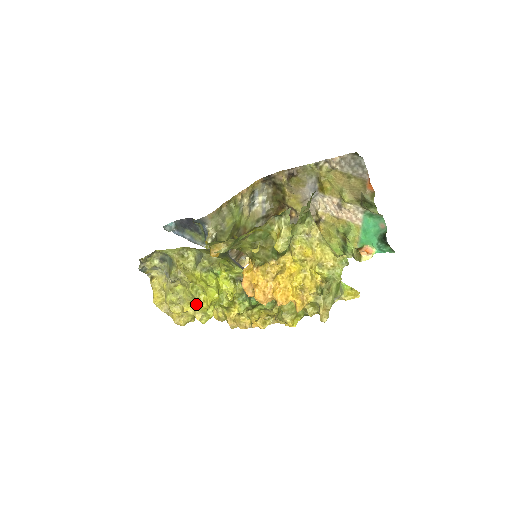
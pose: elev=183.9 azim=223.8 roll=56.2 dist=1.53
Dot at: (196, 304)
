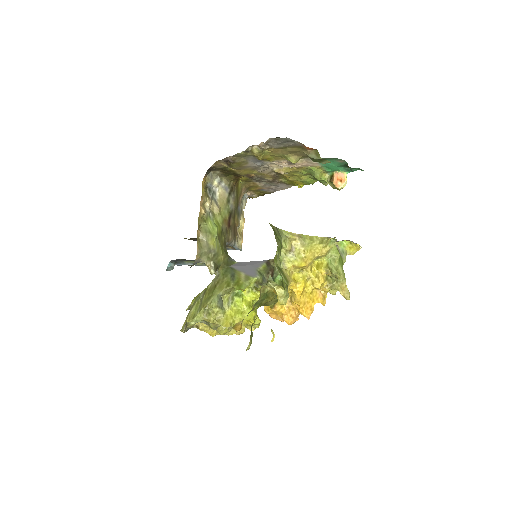
Dot at: occluded
